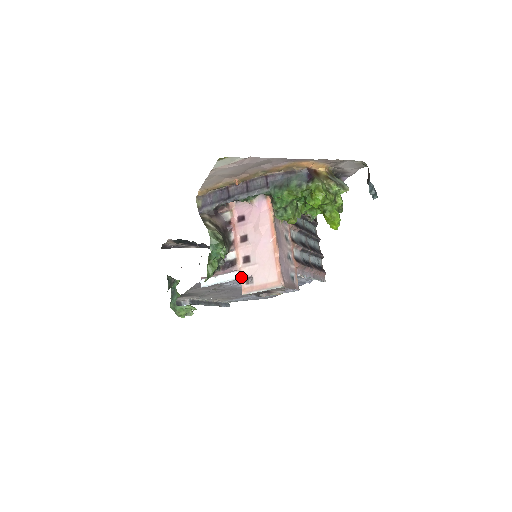
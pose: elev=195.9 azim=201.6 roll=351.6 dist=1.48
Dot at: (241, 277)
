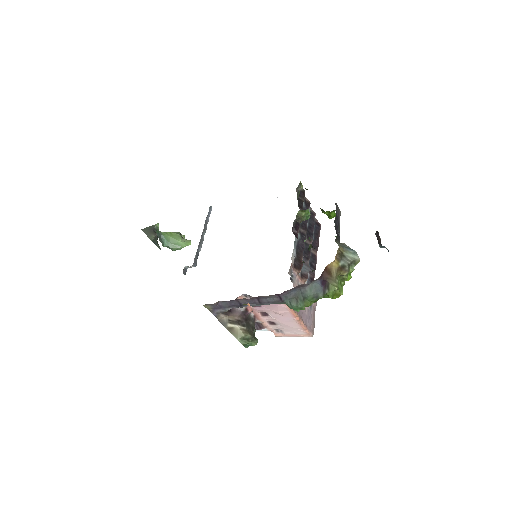
Dot at: (271, 330)
